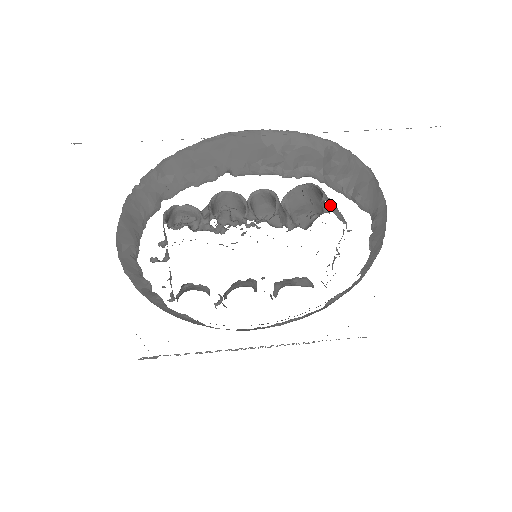
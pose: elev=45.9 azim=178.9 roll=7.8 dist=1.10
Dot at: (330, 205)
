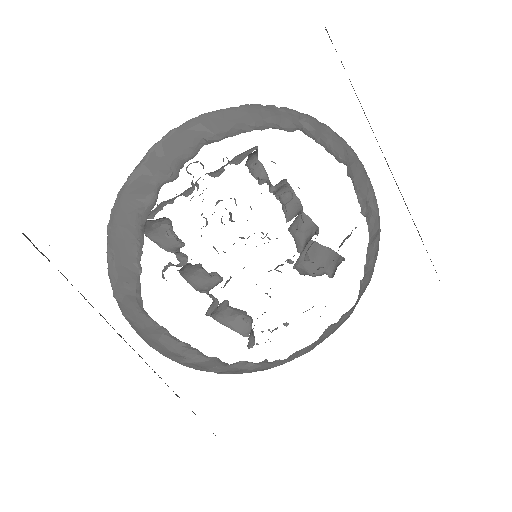
Dot at: occluded
